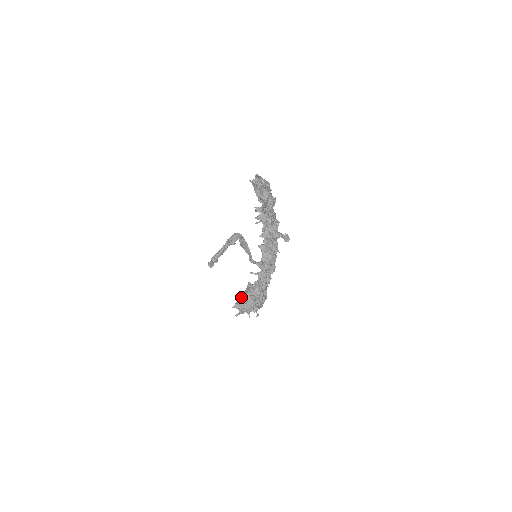
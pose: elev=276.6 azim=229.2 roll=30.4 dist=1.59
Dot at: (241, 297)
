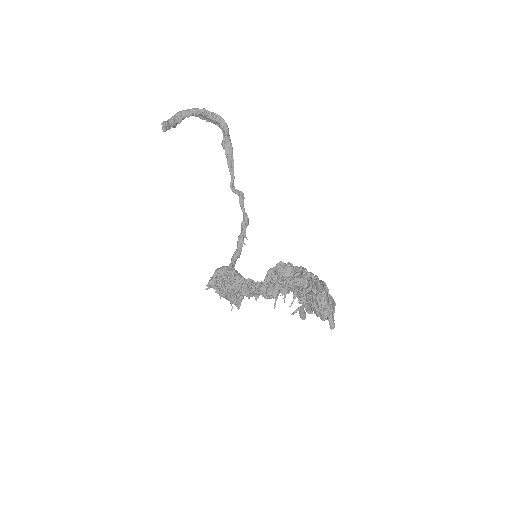
Dot at: (223, 296)
